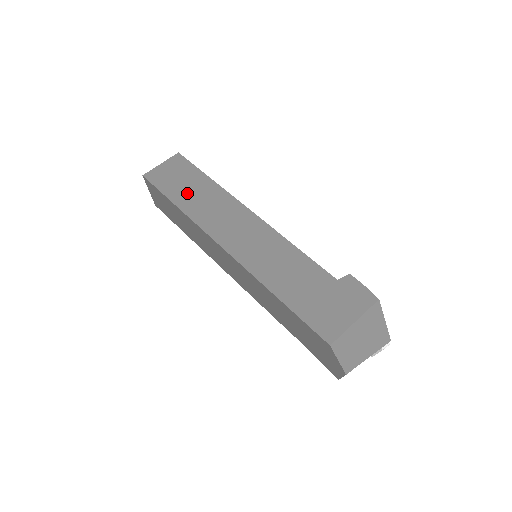
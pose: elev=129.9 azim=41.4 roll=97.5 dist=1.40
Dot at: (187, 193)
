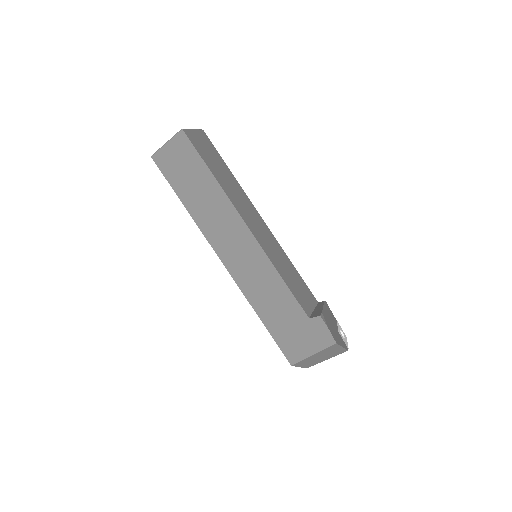
Dot at: (193, 192)
